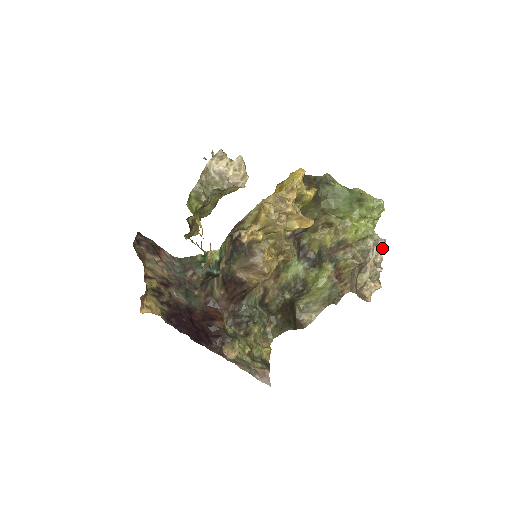
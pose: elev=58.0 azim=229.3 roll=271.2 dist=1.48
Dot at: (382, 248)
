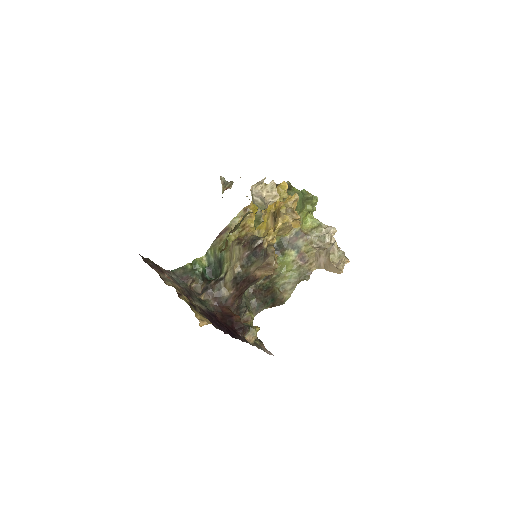
Dot at: (334, 233)
